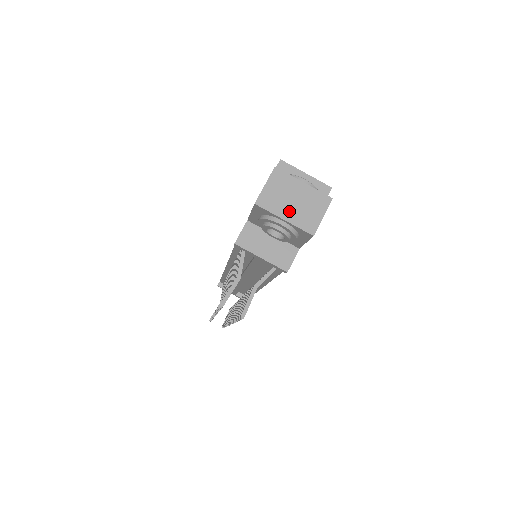
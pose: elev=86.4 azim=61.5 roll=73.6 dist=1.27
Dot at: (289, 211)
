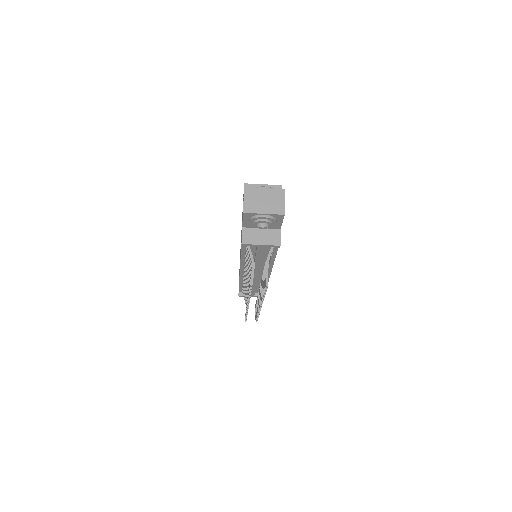
Dot at: (264, 208)
